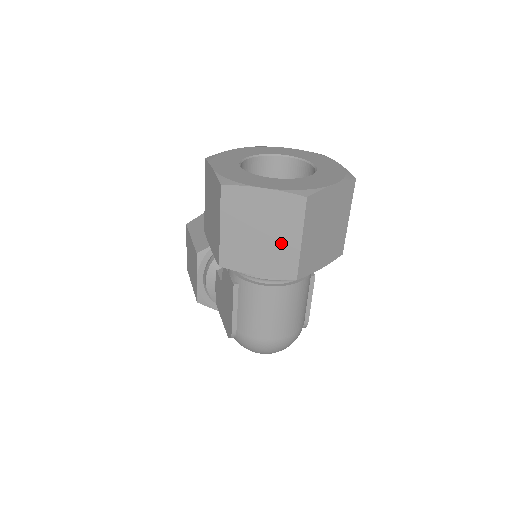
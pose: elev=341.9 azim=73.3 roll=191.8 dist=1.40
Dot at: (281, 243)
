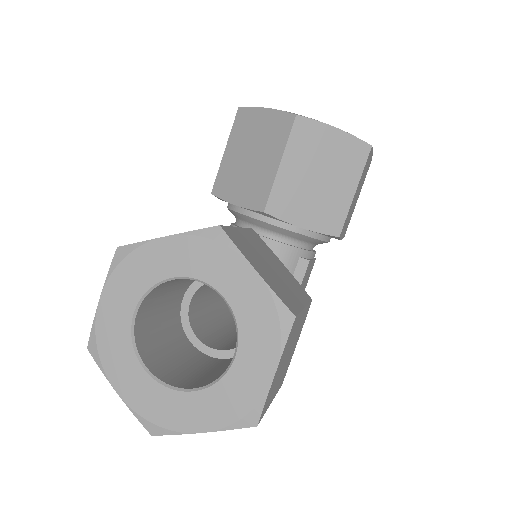
Dot at: occluded
